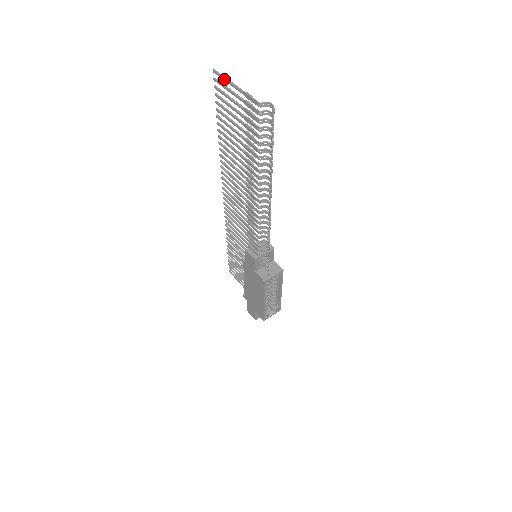
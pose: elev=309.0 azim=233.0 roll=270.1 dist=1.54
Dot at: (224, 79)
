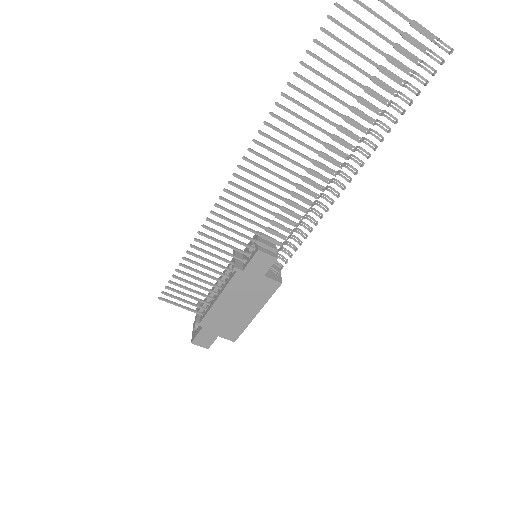
Dot at: out of frame
